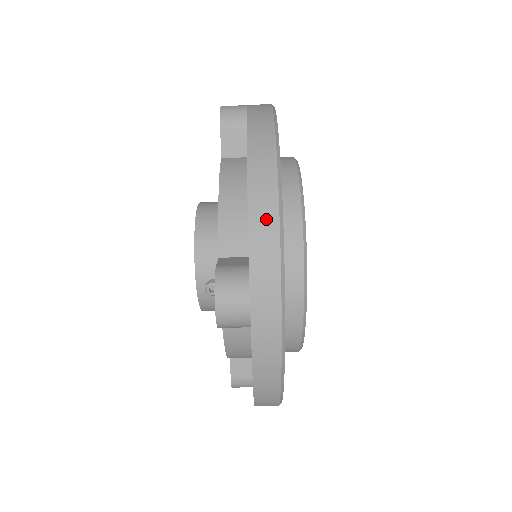
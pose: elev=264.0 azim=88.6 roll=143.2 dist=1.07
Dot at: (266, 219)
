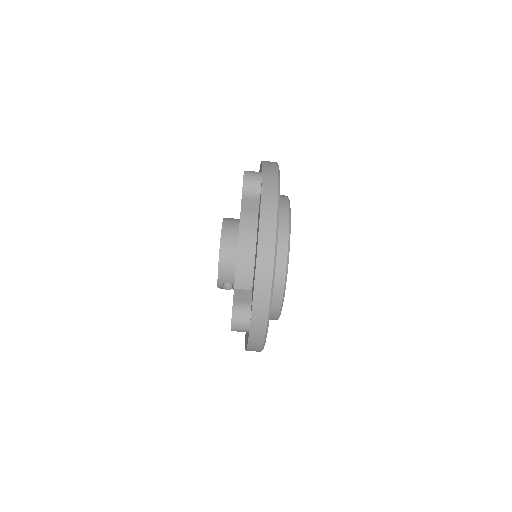
Dot at: (264, 291)
